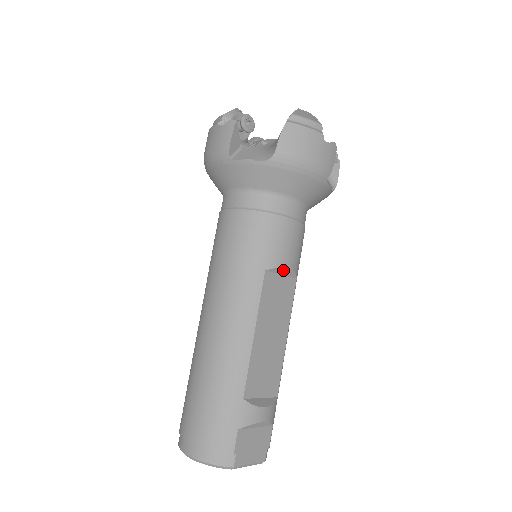
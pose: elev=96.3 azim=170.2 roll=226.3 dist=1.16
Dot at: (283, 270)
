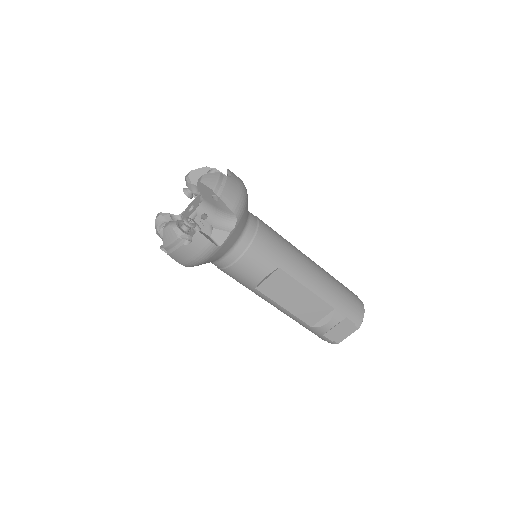
Dot at: (263, 280)
